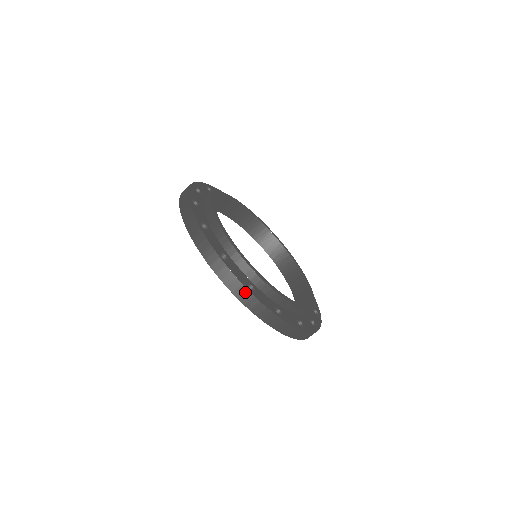
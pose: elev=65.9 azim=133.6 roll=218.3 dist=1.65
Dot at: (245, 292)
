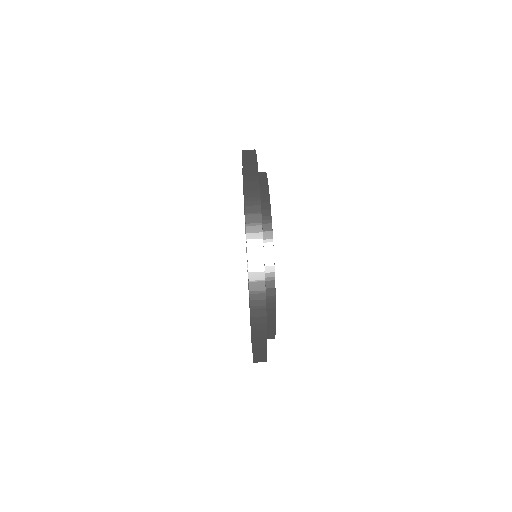
Dot at: (256, 196)
